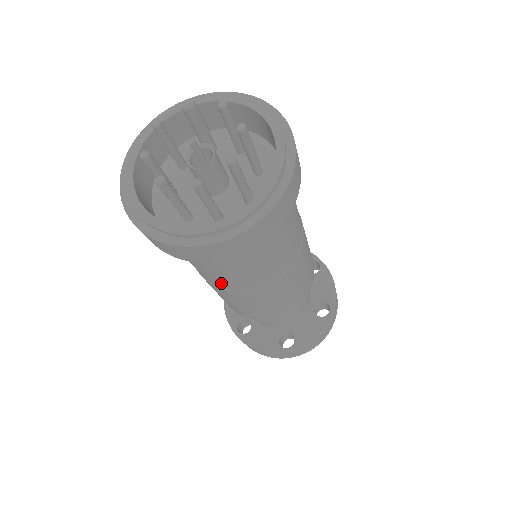
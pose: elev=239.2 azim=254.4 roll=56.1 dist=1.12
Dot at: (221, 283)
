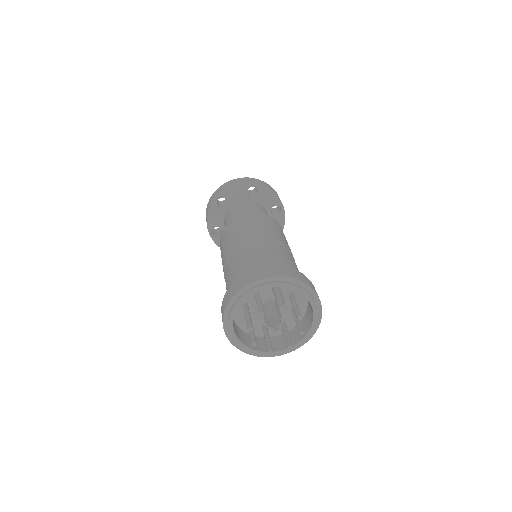
Dot at: occluded
